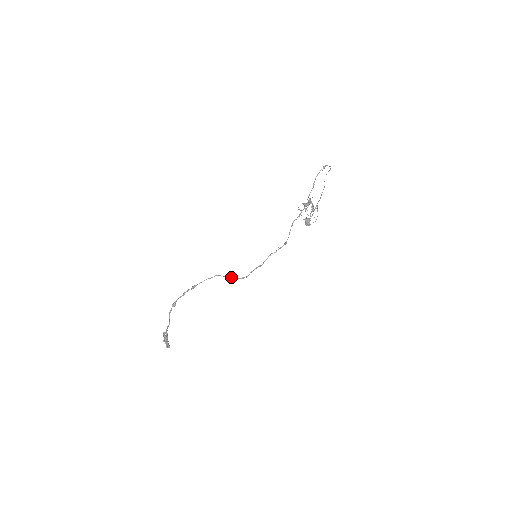
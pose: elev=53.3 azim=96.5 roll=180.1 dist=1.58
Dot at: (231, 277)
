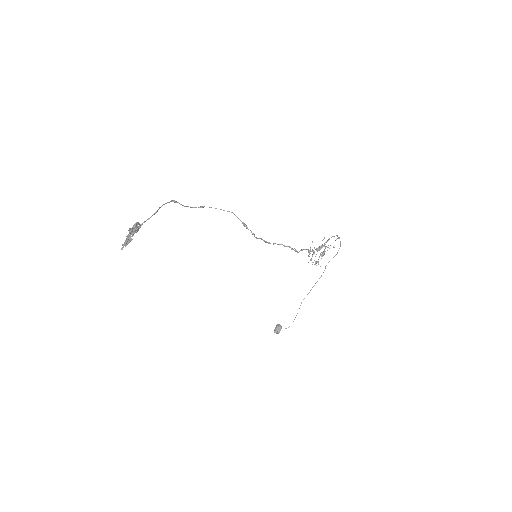
Dot at: (244, 223)
